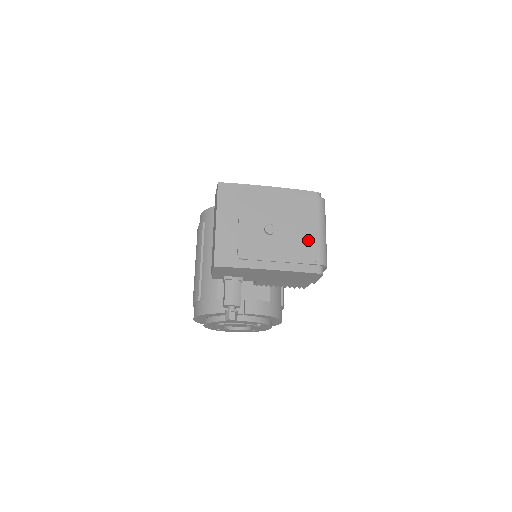
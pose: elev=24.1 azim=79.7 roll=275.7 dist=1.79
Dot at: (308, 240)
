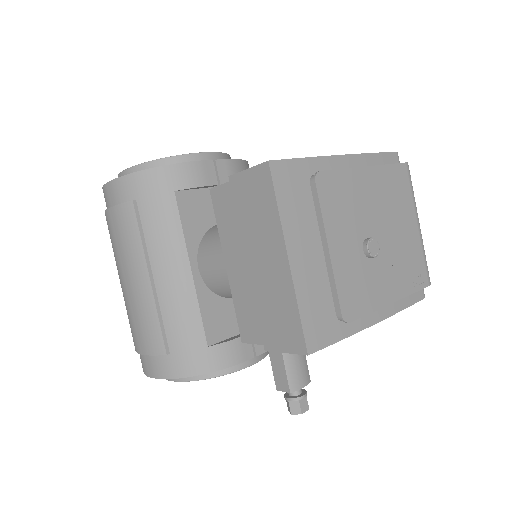
Dot at: (411, 248)
